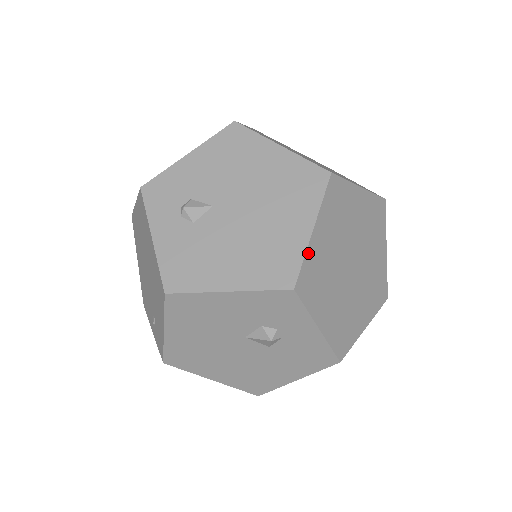
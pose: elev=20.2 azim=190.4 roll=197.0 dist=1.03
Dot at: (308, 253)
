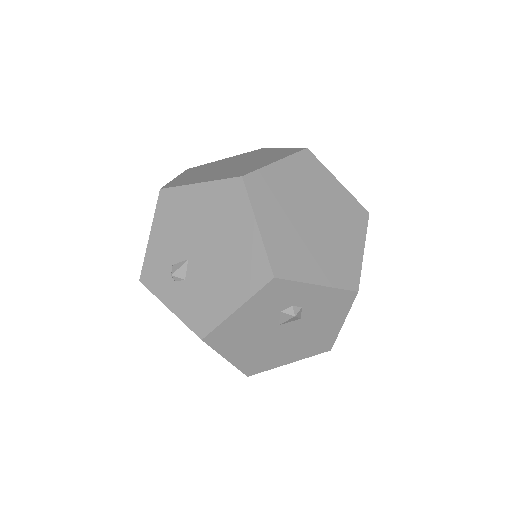
Dot at: (266, 245)
